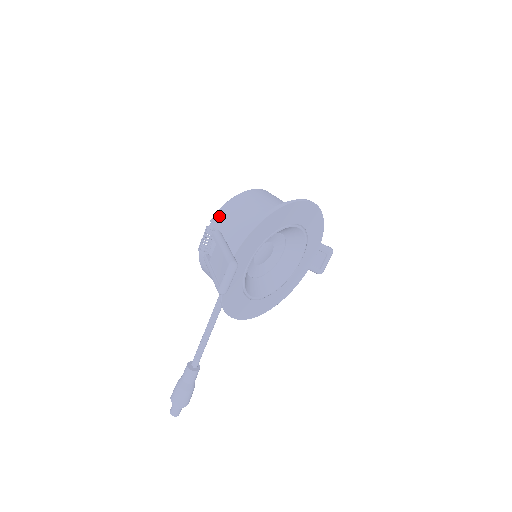
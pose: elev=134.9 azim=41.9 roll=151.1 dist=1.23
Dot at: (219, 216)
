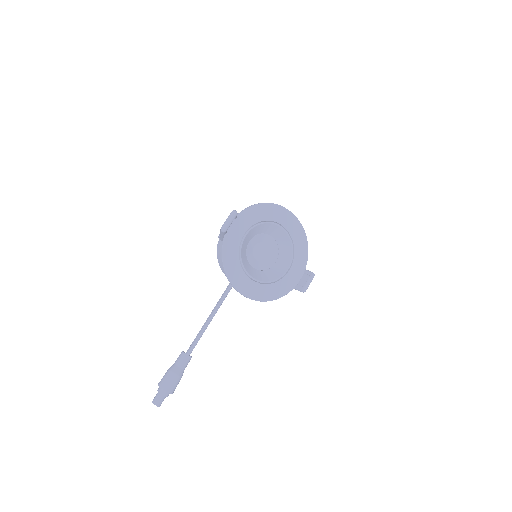
Dot at: occluded
